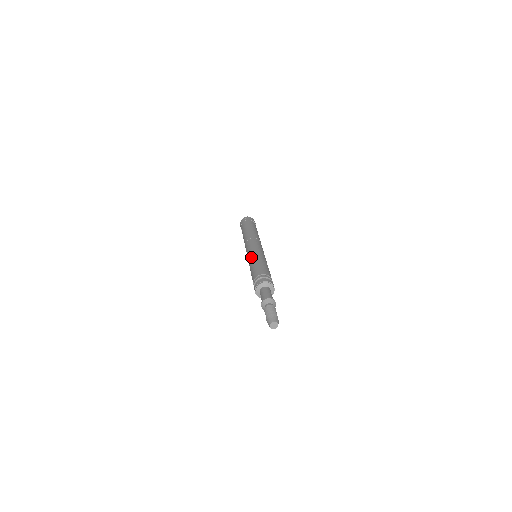
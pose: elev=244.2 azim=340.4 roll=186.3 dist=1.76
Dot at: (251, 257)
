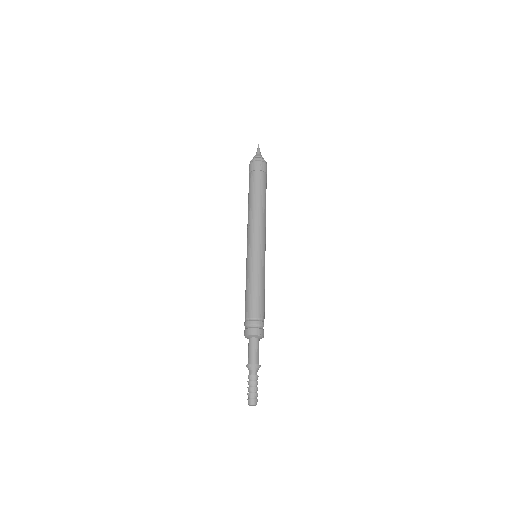
Dot at: (254, 270)
